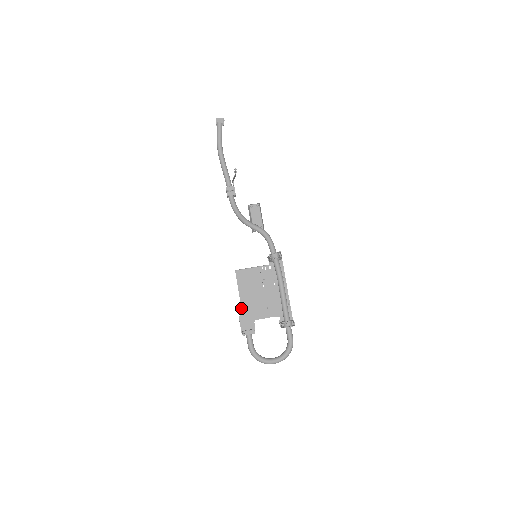
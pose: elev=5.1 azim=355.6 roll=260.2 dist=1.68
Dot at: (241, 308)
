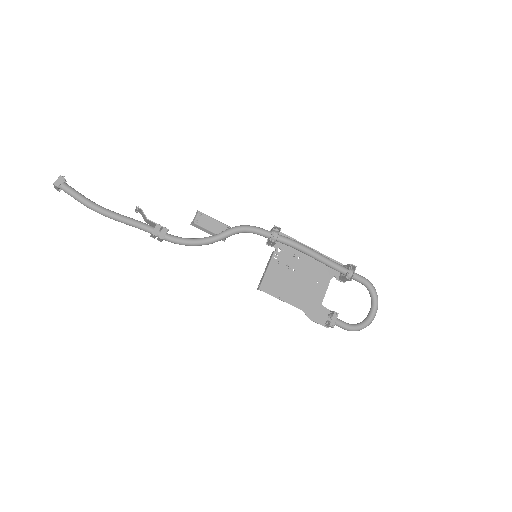
Dot at: occluded
